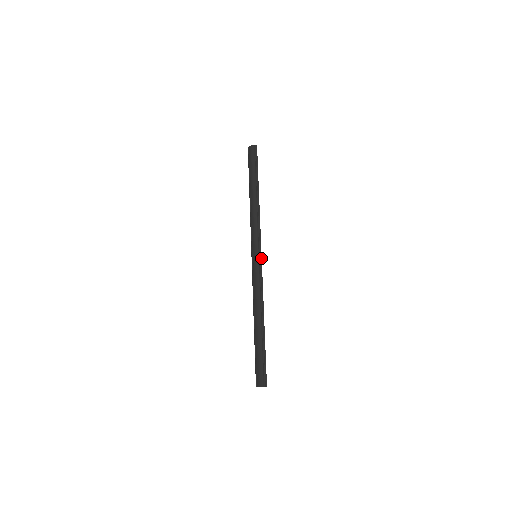
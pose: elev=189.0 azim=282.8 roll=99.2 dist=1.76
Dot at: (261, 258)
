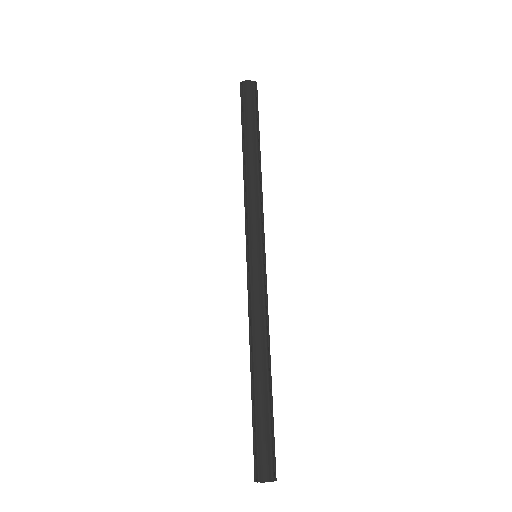
Dot at: (265, 261)
